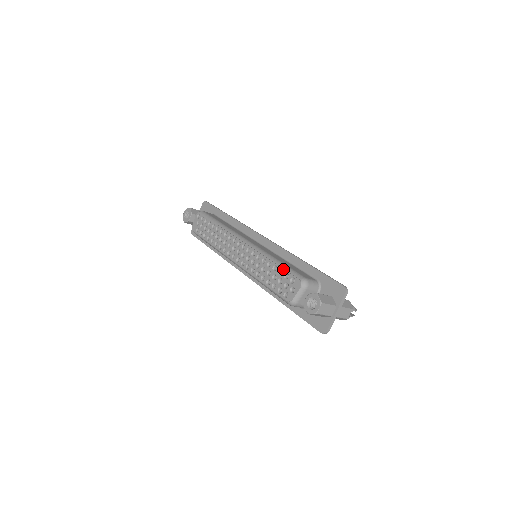
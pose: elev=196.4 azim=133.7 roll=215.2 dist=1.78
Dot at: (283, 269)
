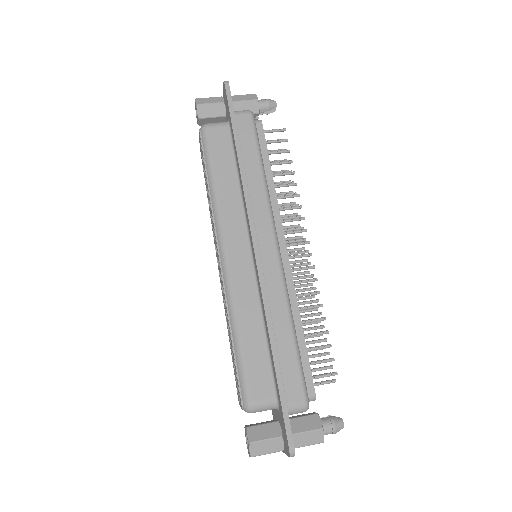
Dot at: (235, 364)
